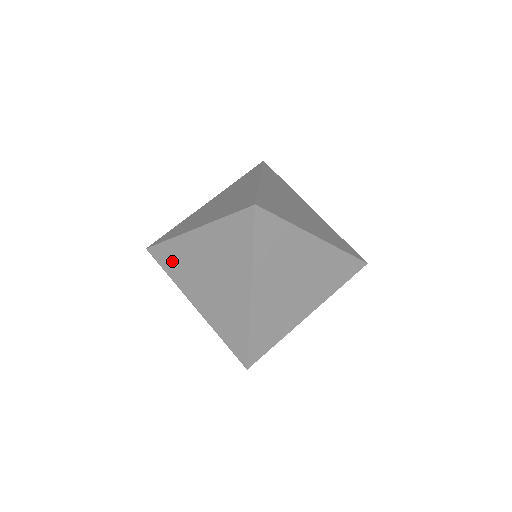
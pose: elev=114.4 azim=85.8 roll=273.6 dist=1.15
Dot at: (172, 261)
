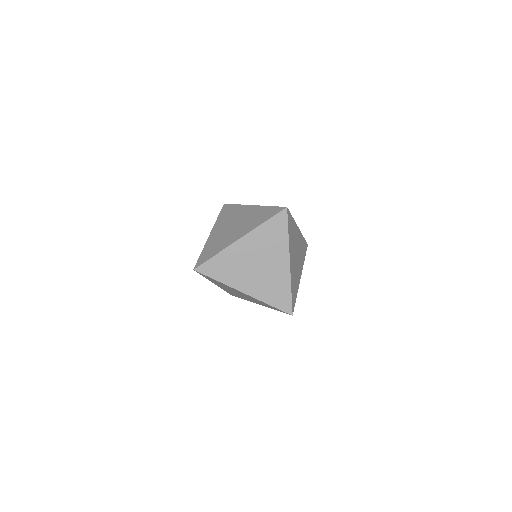
Dot at: (221, 268)
